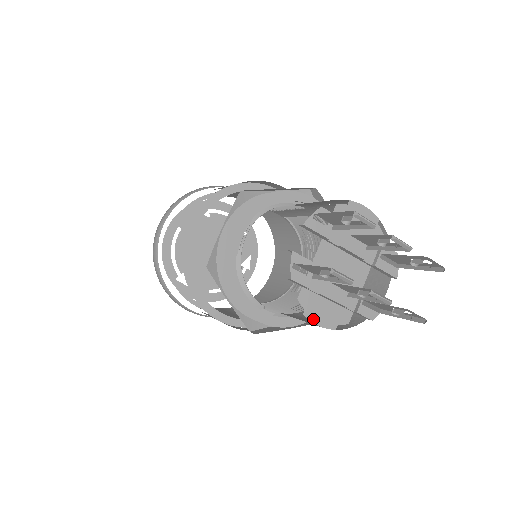
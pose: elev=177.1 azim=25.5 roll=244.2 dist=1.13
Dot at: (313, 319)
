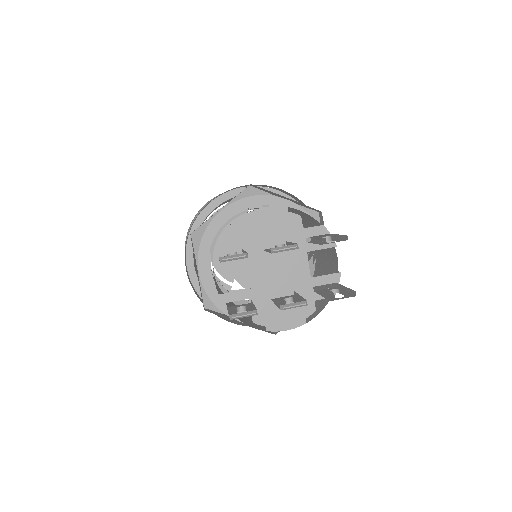
Dot at: (278, 328)
